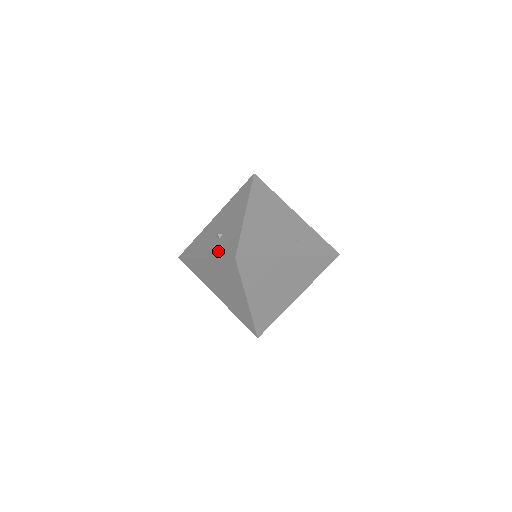
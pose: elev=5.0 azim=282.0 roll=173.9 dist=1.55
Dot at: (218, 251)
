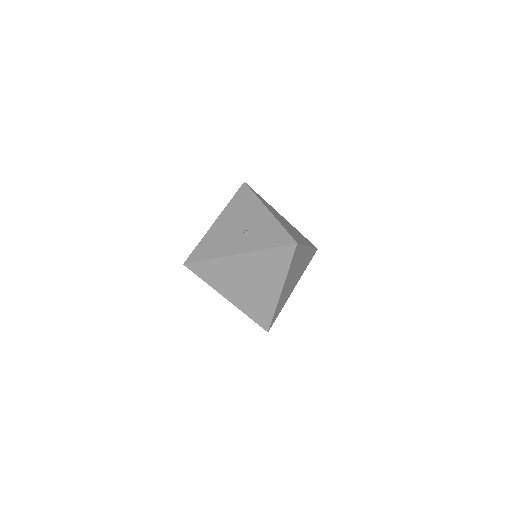
Dot at: (260, 244)
